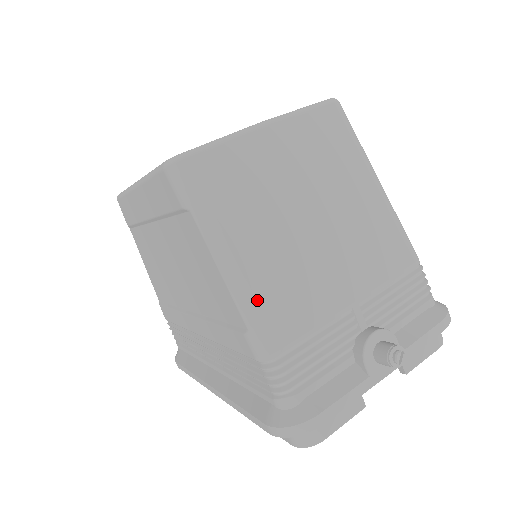
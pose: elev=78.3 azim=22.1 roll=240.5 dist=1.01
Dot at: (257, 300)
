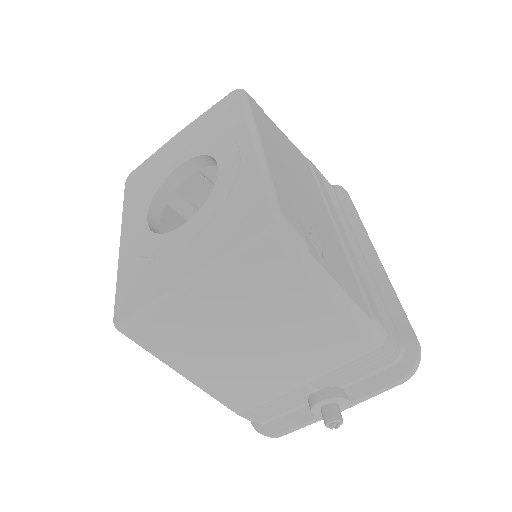
Dot at: (216, 393)
